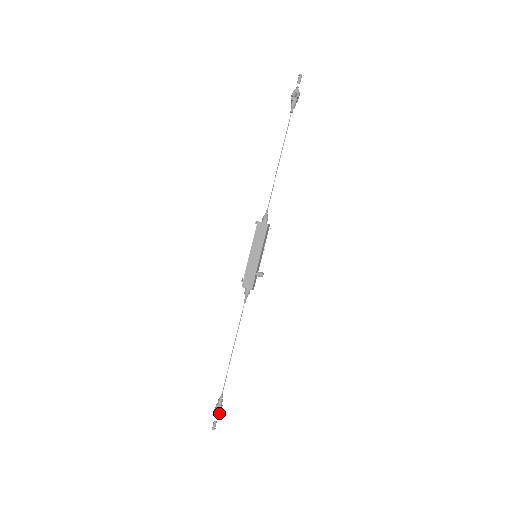
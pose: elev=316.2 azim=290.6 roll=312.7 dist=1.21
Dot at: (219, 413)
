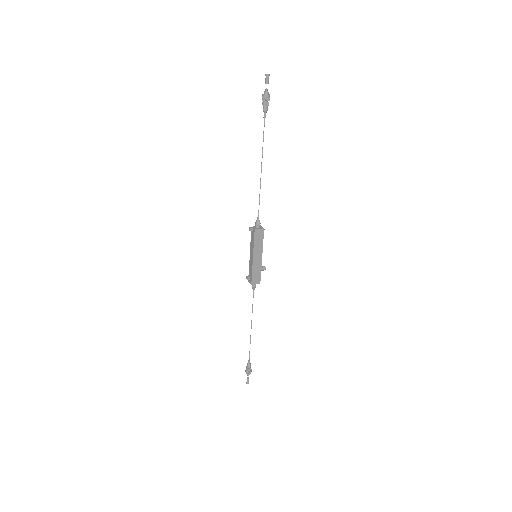
Dot at: occluded
